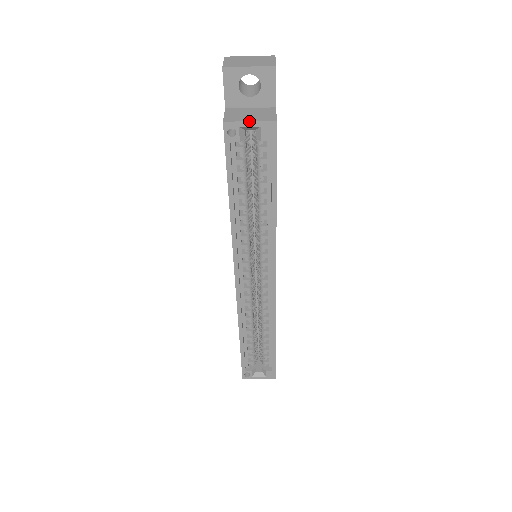
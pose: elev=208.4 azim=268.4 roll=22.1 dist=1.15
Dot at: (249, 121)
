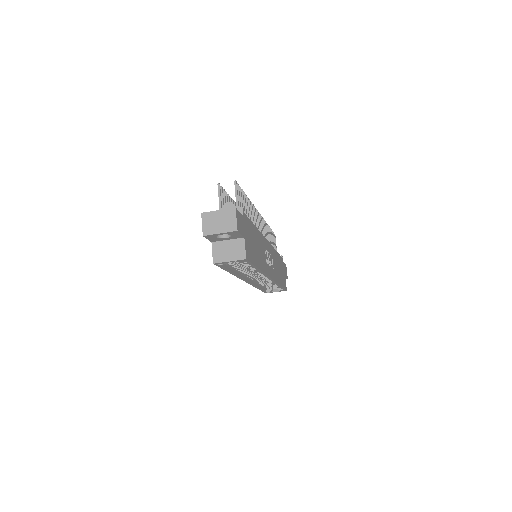
Dot at: (229, 261)
